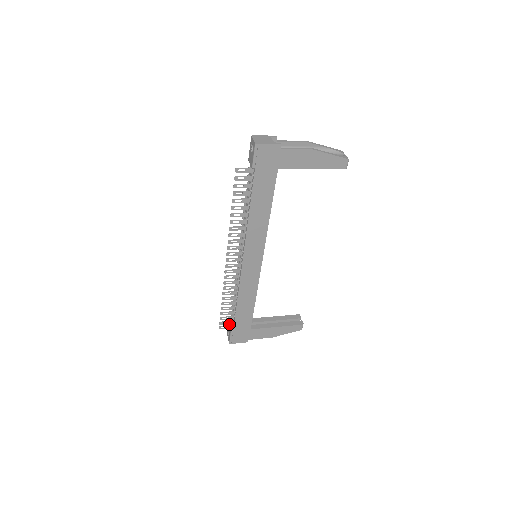
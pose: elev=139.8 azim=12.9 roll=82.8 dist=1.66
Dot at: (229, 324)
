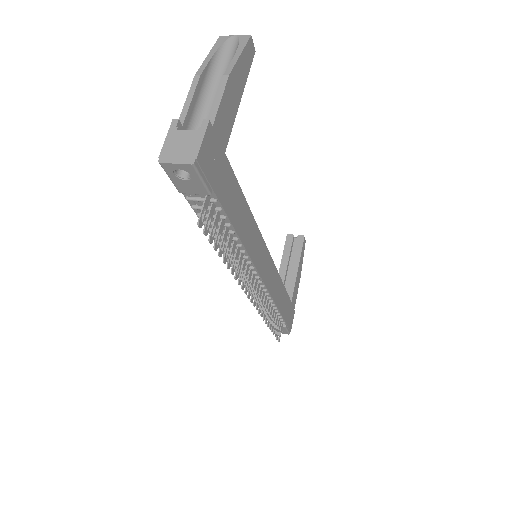
Dot at: occluded
